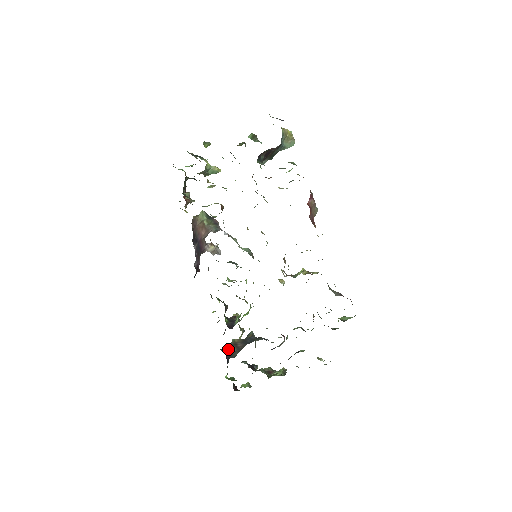
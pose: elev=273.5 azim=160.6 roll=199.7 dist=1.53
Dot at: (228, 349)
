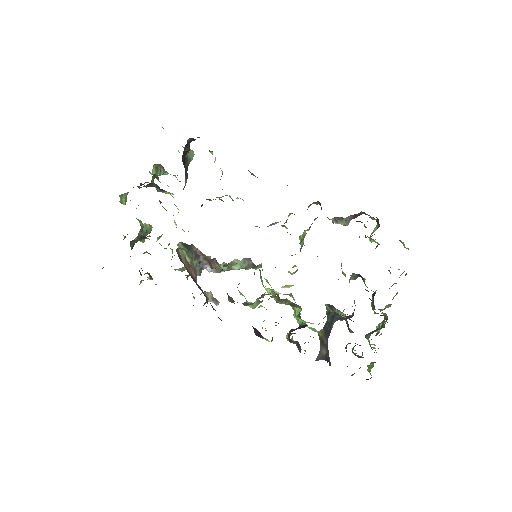
Dot at: (321, 354)
